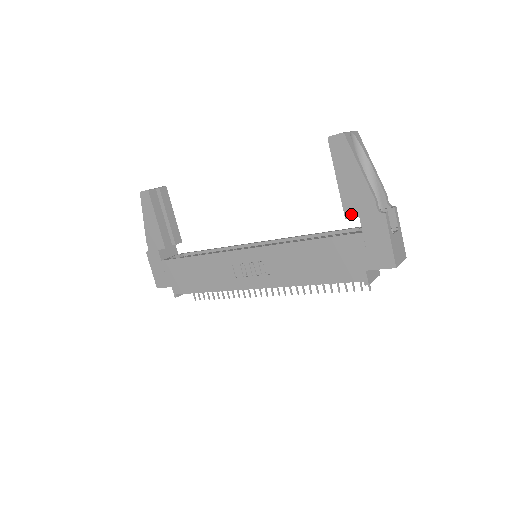
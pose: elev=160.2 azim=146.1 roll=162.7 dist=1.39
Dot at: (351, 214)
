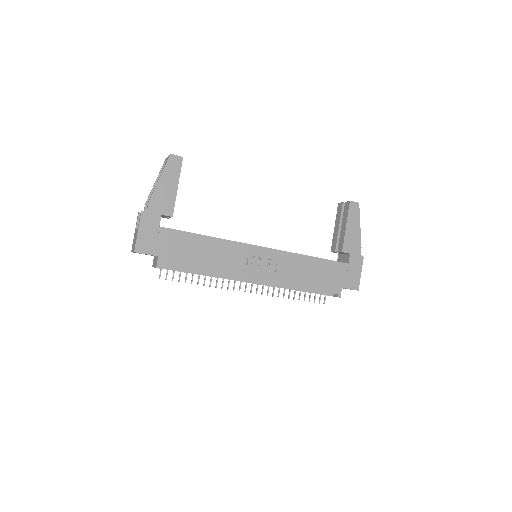
Dot at: (346, 250)
